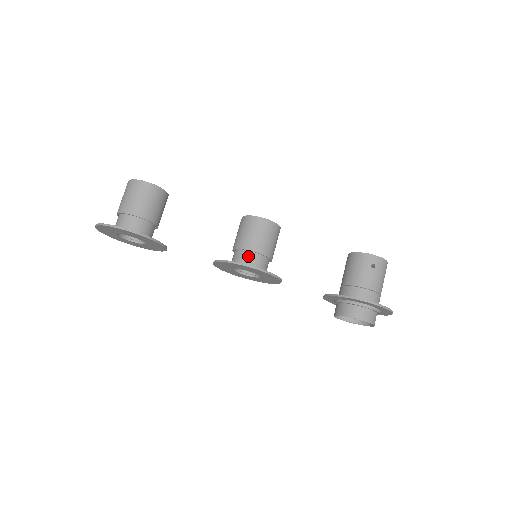
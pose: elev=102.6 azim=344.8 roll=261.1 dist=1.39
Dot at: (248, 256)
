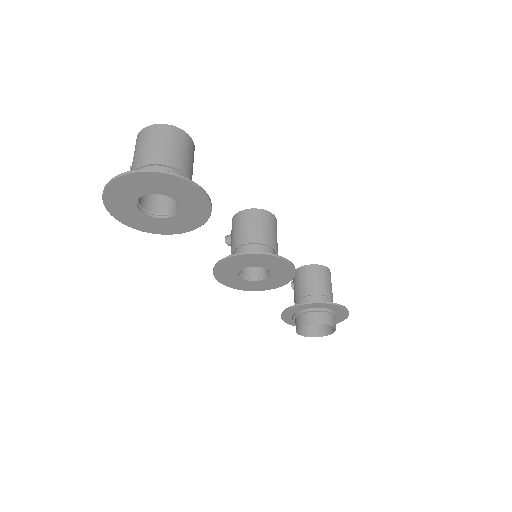
Dot at: (269, 252)
